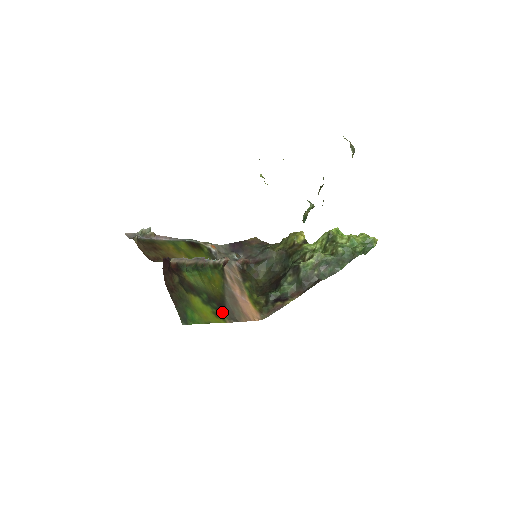
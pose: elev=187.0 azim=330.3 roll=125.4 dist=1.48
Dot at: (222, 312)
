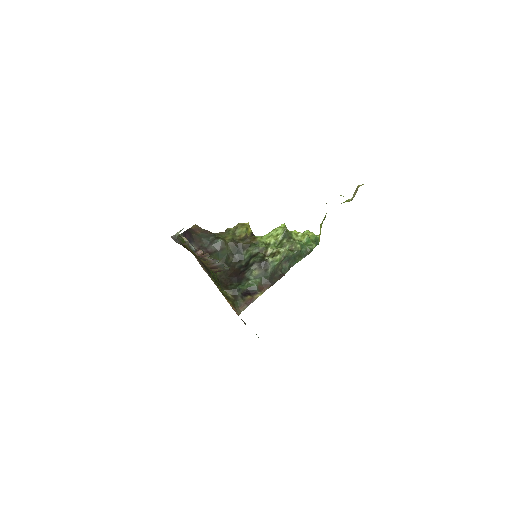
Dot at: occluded
